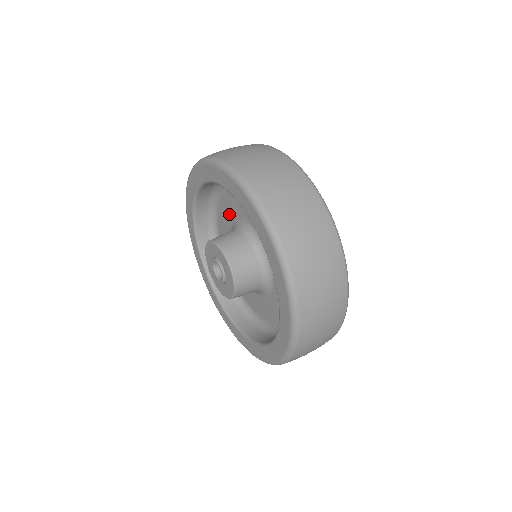
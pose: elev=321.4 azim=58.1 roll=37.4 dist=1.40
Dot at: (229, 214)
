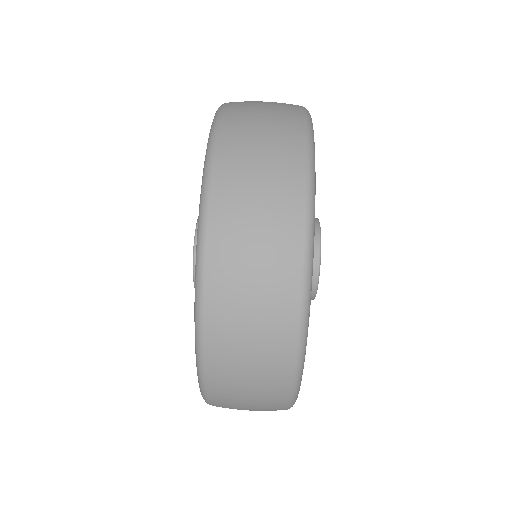
Dot at: occluded
